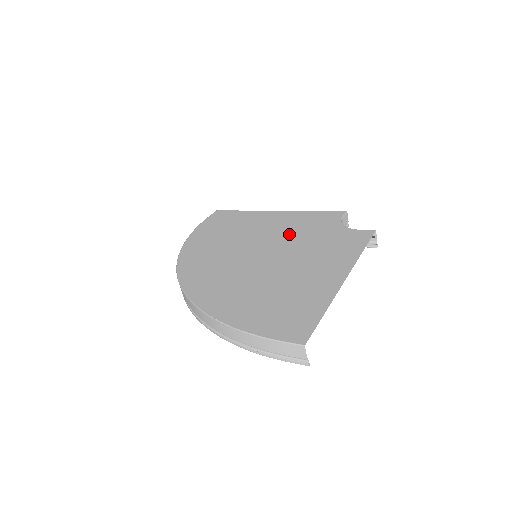
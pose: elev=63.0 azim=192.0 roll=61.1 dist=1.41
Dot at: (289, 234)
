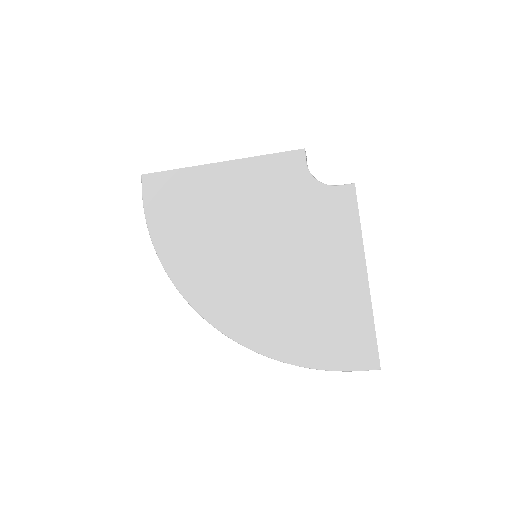
Dot at: (268, 210)
